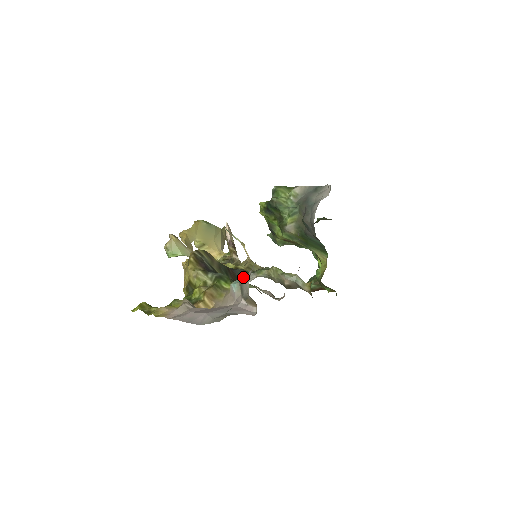
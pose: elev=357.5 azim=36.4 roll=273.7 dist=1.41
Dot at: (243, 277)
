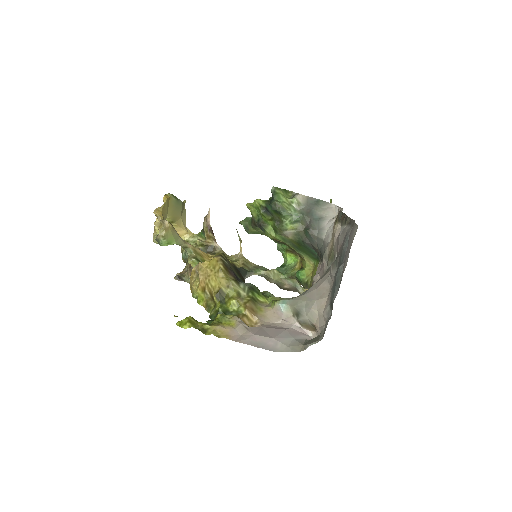
Dot at: (295, 300)
